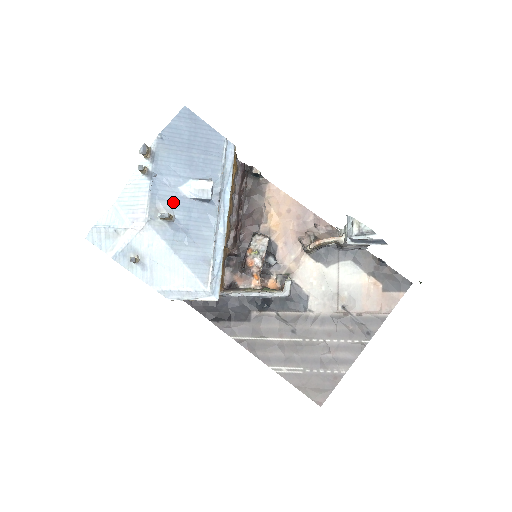
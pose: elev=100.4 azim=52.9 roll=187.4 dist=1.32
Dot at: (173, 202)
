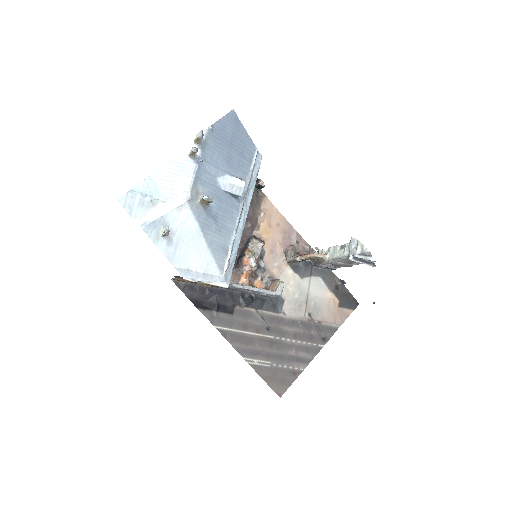
Dot at: (210, 189)
